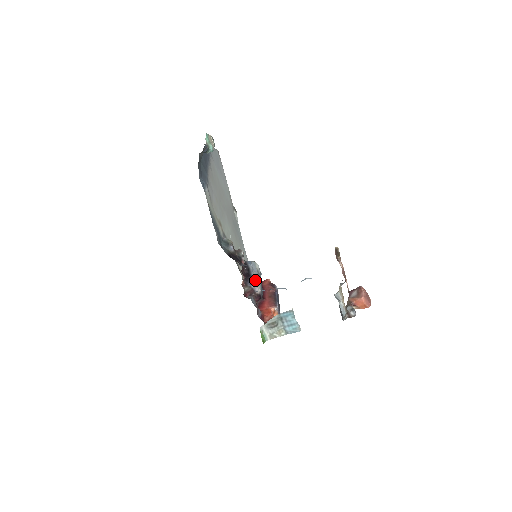
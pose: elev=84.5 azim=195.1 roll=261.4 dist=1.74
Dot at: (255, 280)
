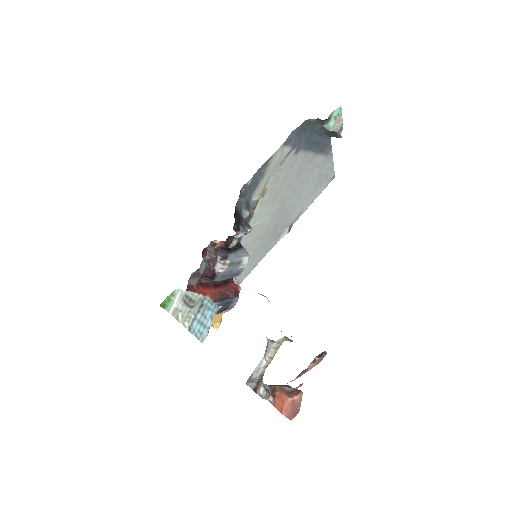
Dot at: (228, 258)
